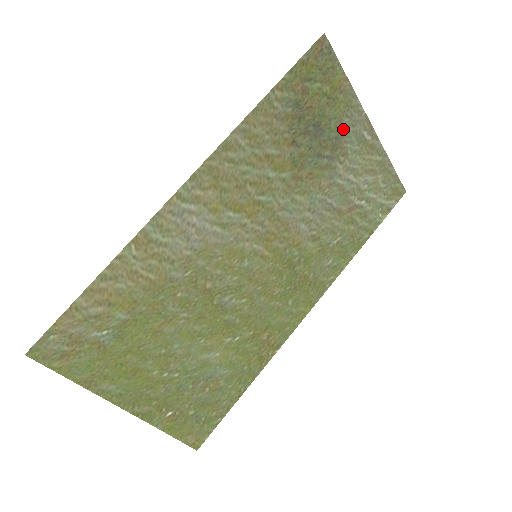
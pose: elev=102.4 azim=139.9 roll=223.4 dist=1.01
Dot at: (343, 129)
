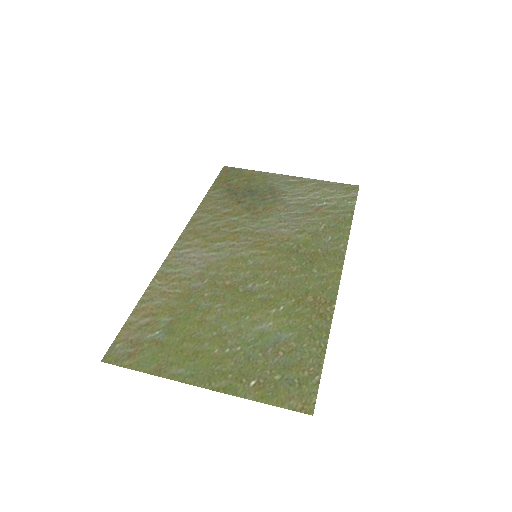
Dot at: (271, 185)
